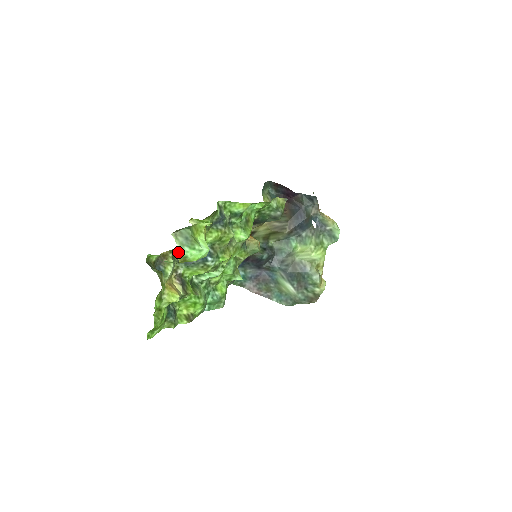
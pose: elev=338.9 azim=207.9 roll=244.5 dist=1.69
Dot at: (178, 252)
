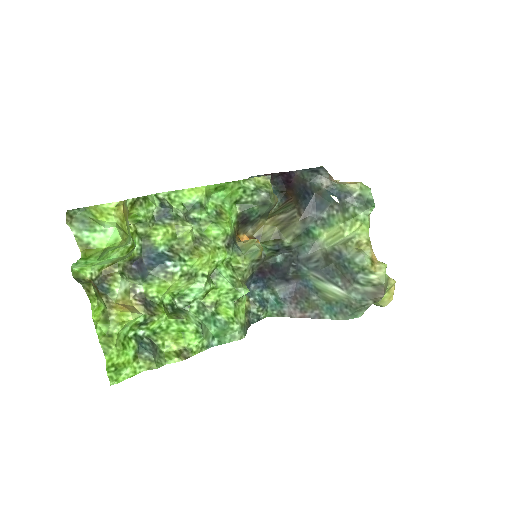
Dot at: (77, 240)
